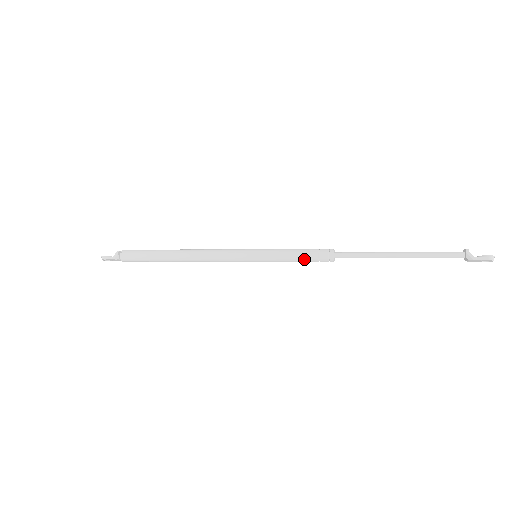
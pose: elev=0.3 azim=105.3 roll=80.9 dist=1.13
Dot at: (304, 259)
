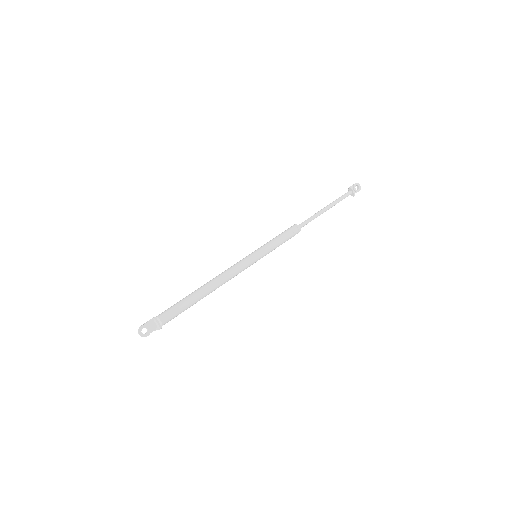
Dot at: occluded
